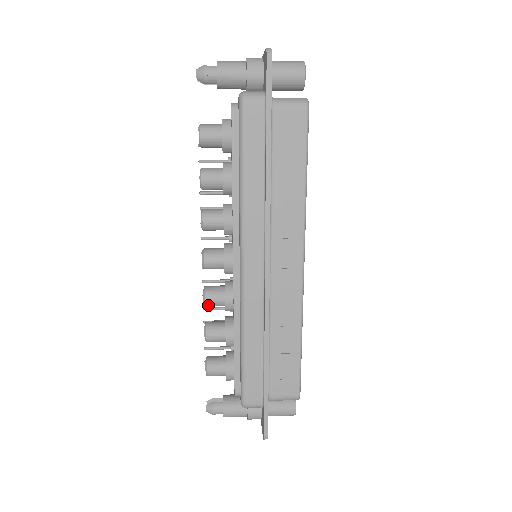
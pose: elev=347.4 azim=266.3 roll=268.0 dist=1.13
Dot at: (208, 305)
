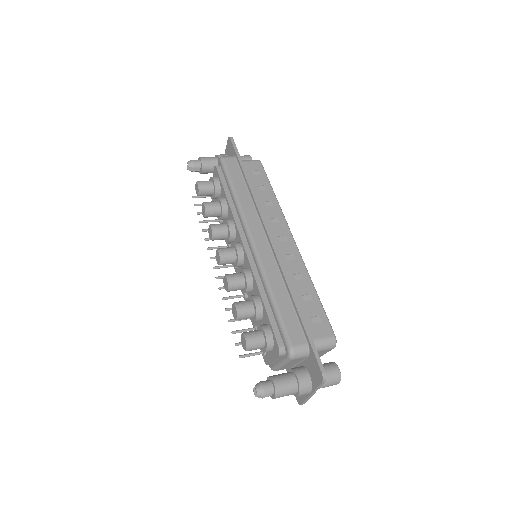
Dot at: (232, 284)
